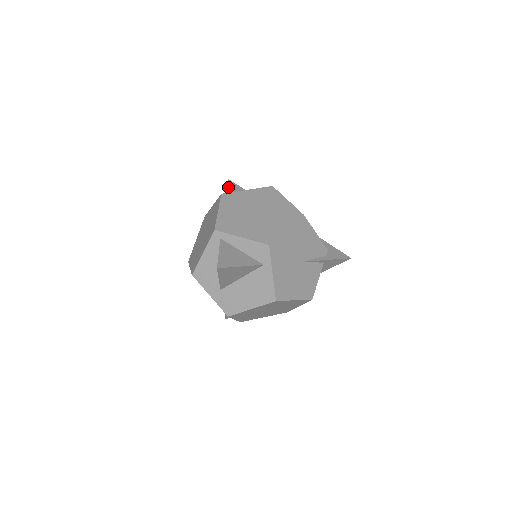
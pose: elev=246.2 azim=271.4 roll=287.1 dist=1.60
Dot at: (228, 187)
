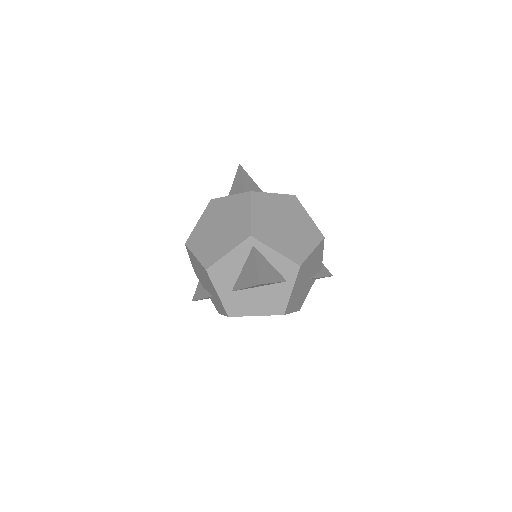
Dot at: (242, 176)
